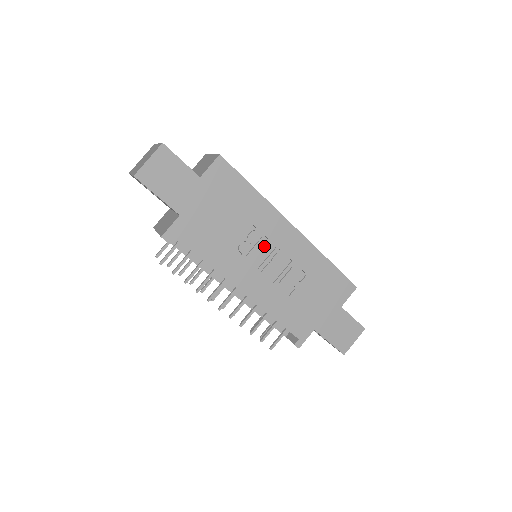
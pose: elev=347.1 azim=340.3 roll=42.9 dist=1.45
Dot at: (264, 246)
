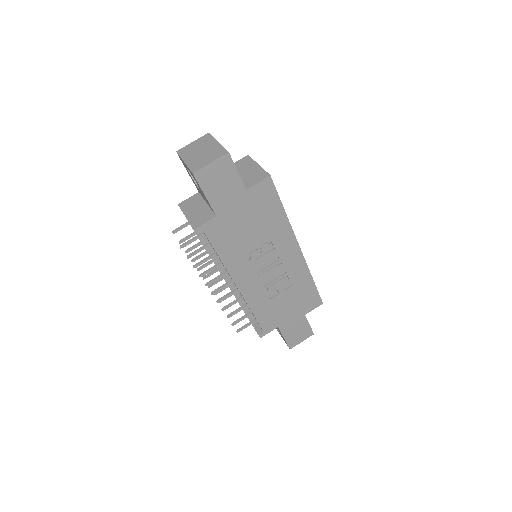
Dot at: (270, 256)
